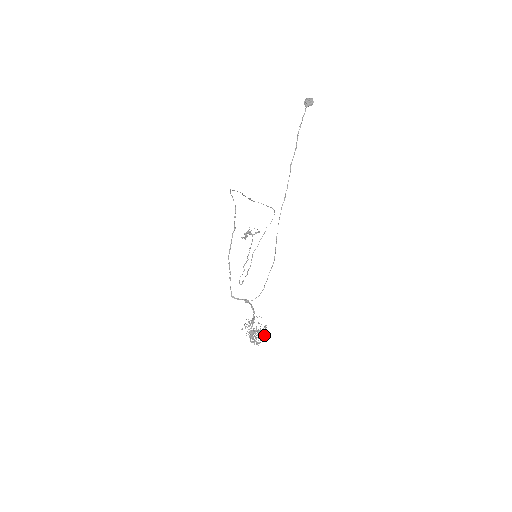
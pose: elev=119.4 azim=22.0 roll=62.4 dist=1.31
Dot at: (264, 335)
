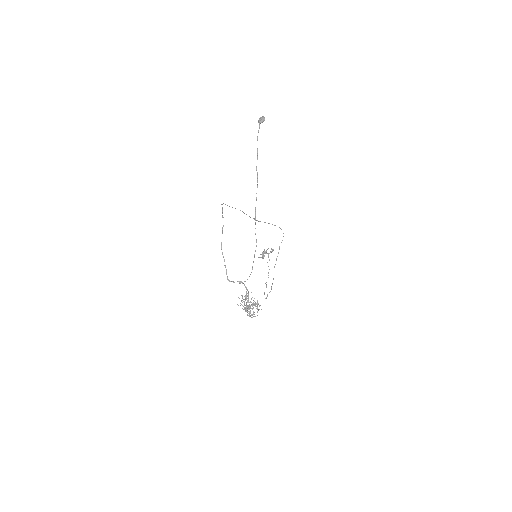
Dot at: (257, 308)
